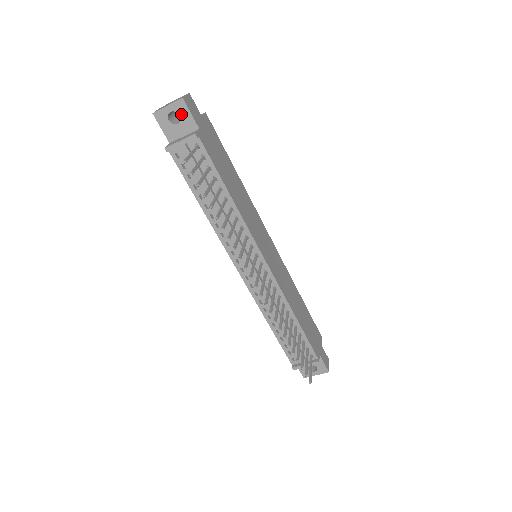
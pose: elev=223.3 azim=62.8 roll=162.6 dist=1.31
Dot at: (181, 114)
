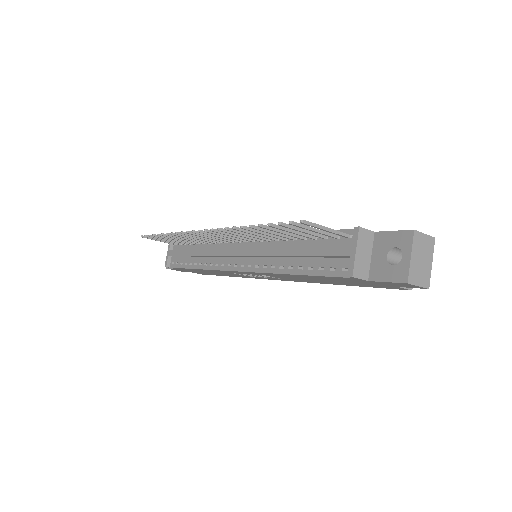
Dot at: occluded
